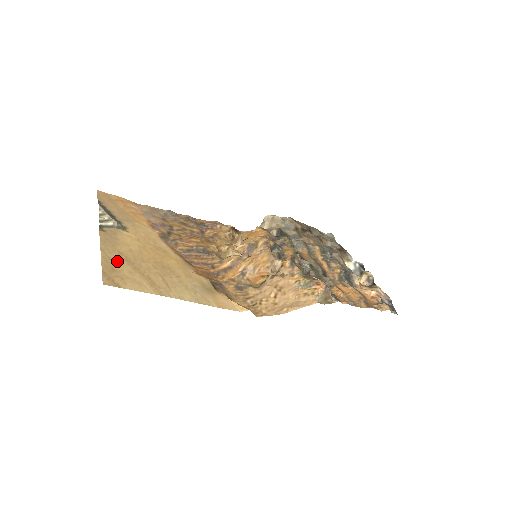
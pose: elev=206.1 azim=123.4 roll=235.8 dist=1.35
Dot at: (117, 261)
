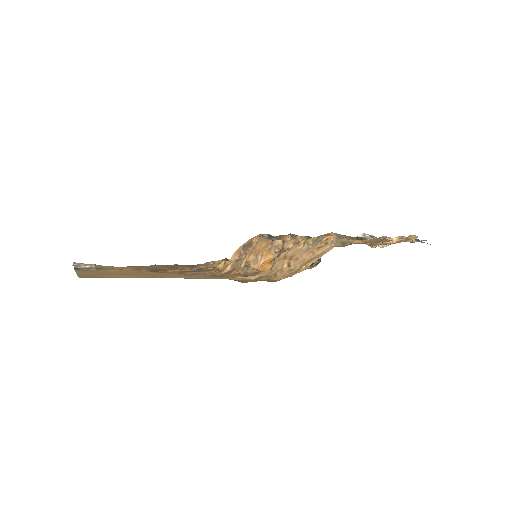
Dot at: (96, 274)
